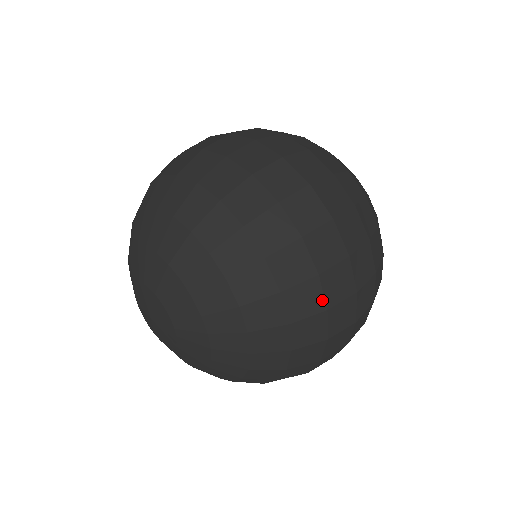
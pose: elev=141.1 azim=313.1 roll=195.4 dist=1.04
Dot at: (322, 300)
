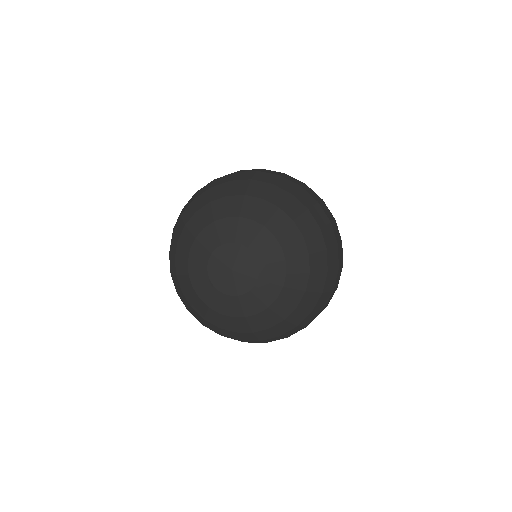
Dot at: (293, 183)
